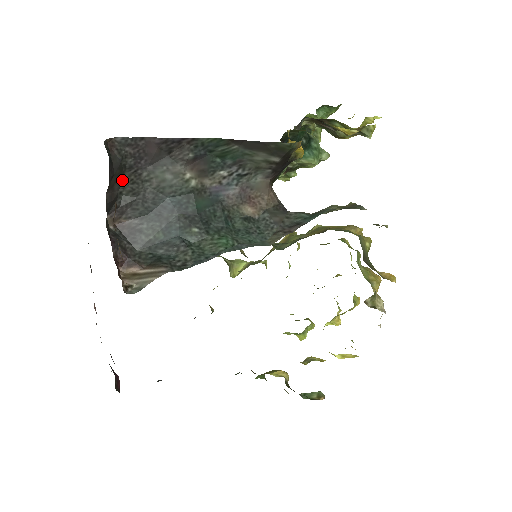
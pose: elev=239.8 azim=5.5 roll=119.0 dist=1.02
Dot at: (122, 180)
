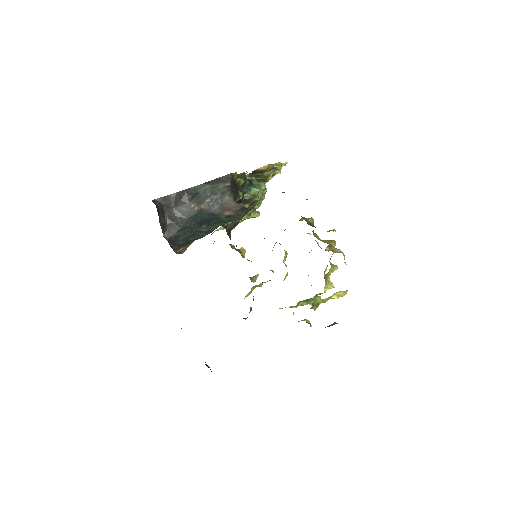
Dot at: (164, 217)
